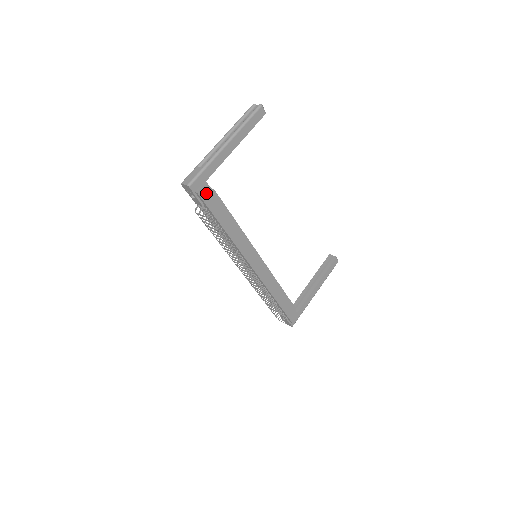
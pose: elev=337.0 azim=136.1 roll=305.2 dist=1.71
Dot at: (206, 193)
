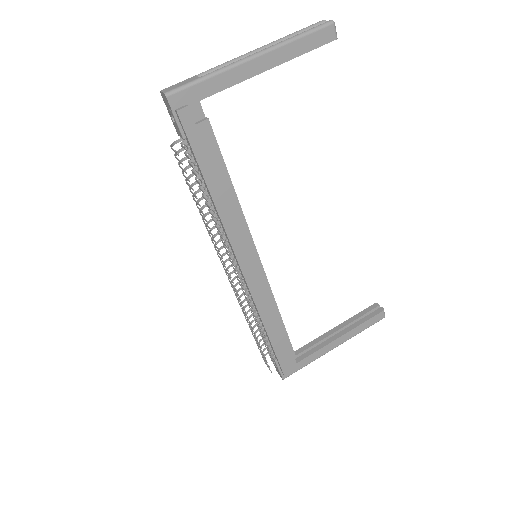
Dot at: (193, 119)
